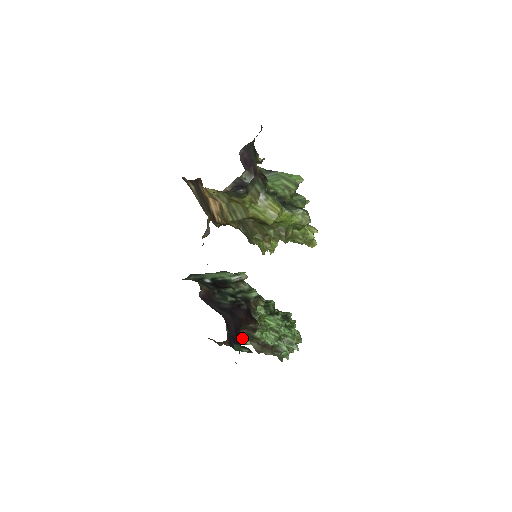
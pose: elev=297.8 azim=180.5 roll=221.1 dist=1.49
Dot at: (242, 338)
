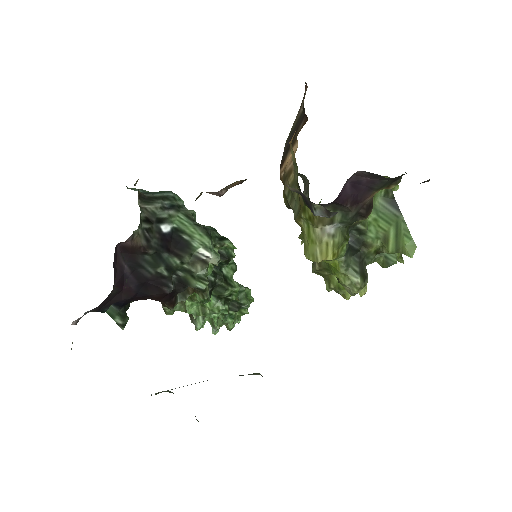
Dot at: occluded
